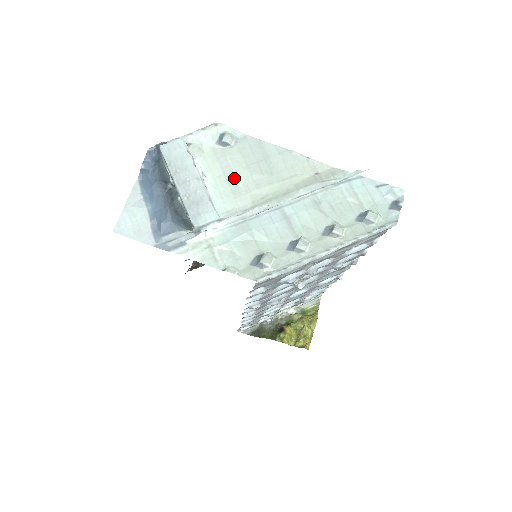
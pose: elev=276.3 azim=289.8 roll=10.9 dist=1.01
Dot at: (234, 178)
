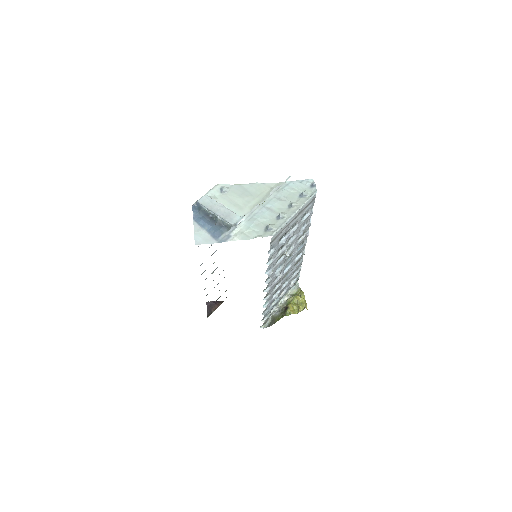
Dot at: (237, 203)
